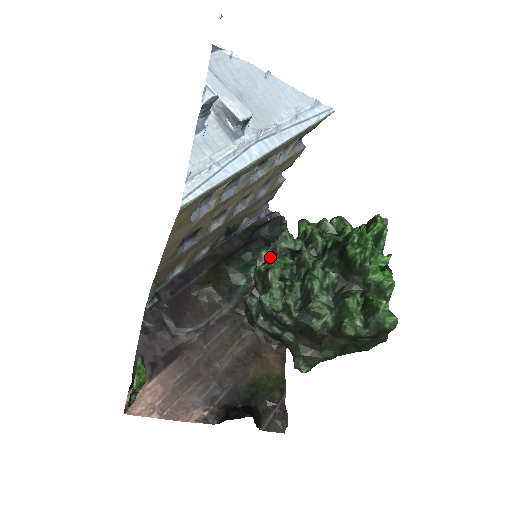
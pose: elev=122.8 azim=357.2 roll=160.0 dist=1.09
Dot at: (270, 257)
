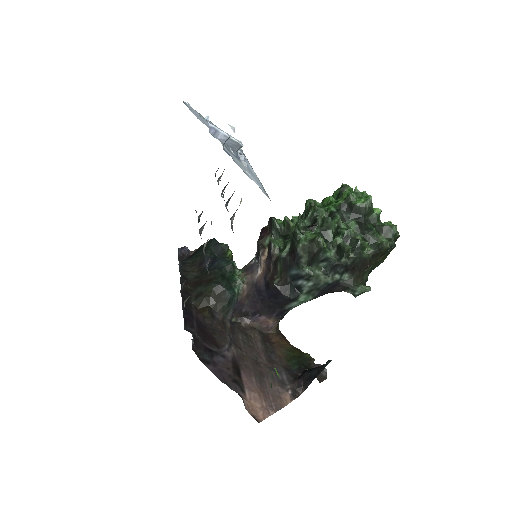
Dot at: (301, 235)
